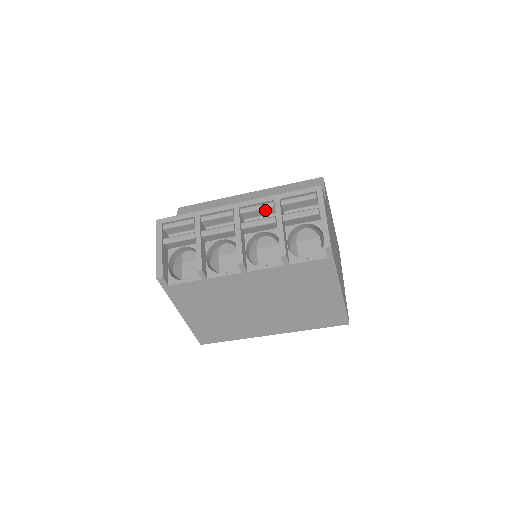
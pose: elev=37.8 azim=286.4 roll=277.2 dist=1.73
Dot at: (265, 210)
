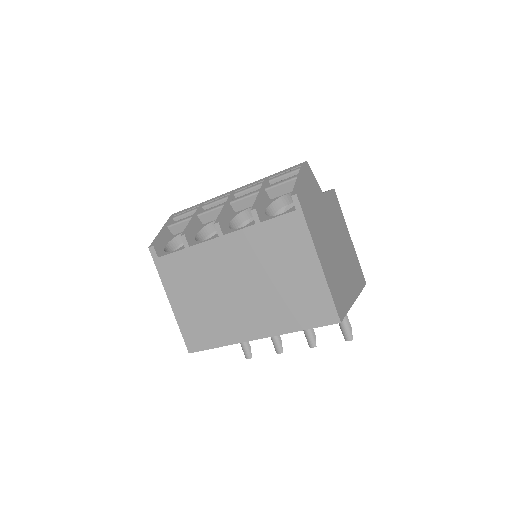
Dot at: occluded
